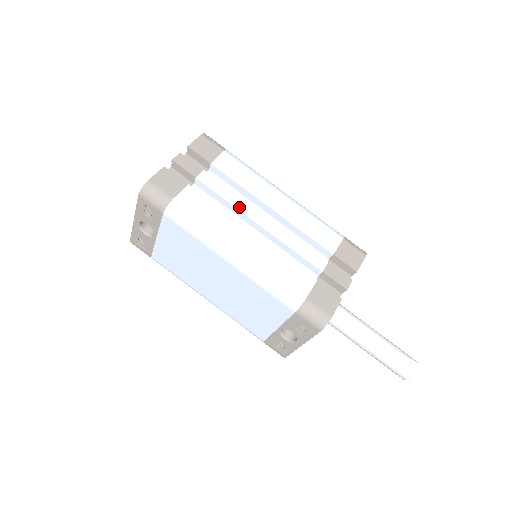
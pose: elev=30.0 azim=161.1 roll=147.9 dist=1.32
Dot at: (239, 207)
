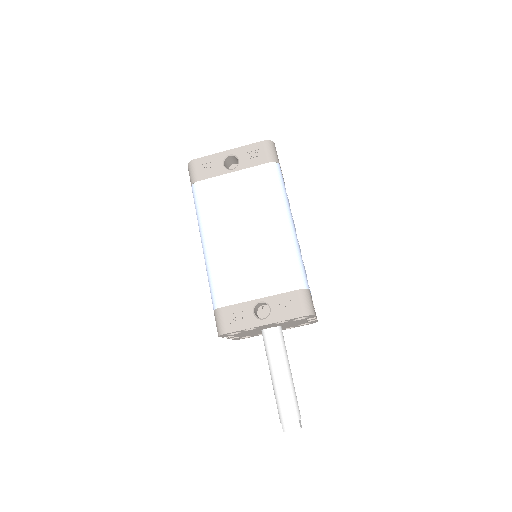
Dot at: occluded
